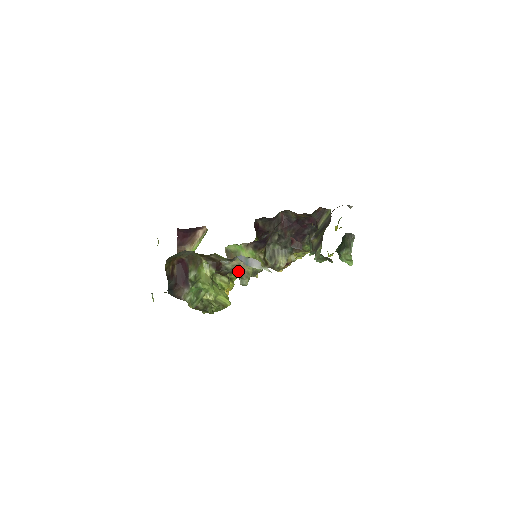
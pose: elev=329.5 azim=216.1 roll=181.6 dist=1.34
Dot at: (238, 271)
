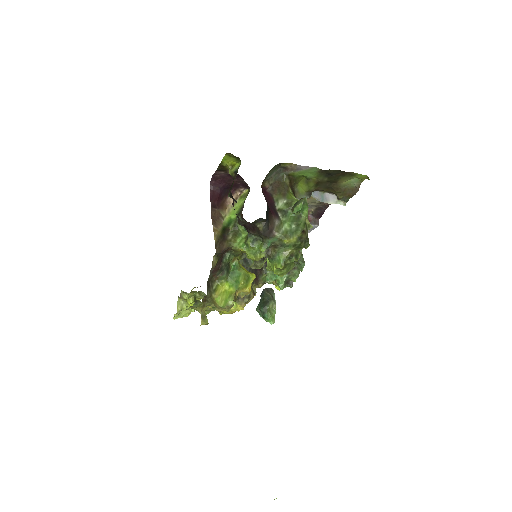
Dot at: occluded
